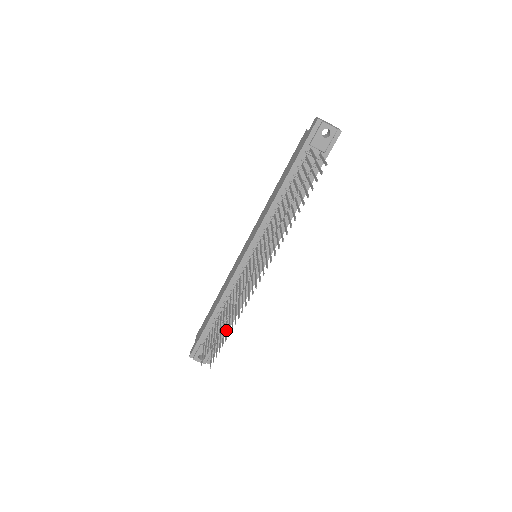
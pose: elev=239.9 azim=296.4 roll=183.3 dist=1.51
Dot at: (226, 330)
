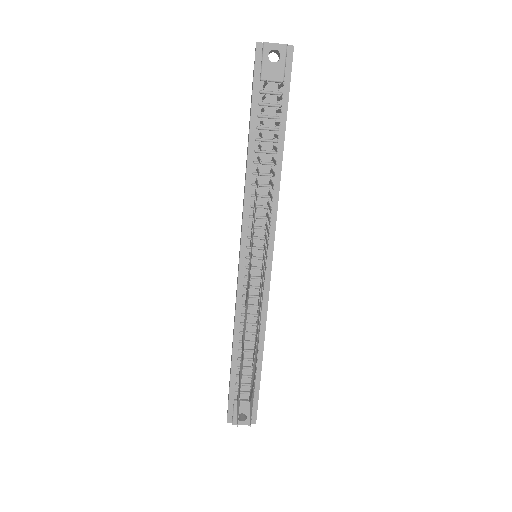
Dot at: occluded
